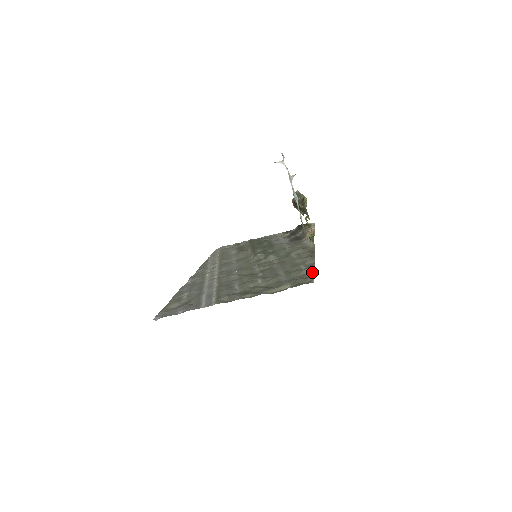
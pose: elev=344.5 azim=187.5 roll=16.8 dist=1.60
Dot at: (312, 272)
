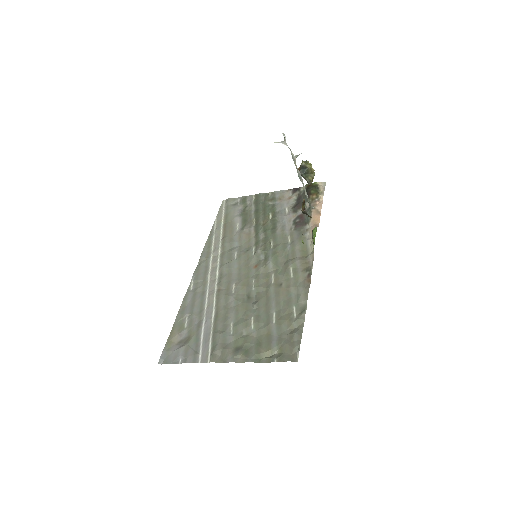
Dot at: (300, 333)
